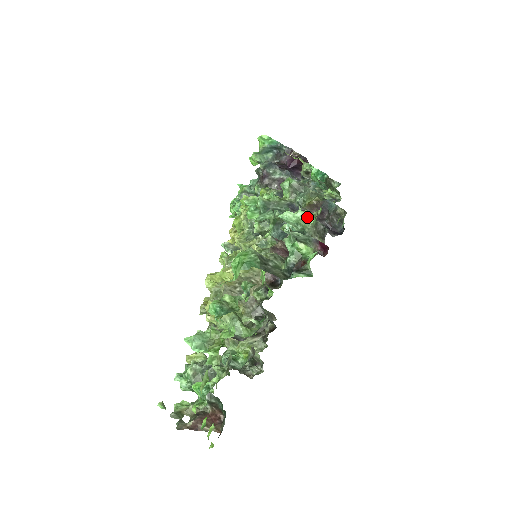
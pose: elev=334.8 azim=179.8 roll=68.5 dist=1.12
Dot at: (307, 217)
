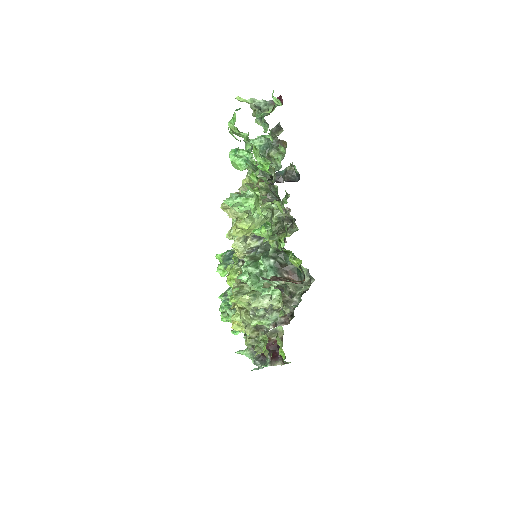
Dot at: (264, 136)
